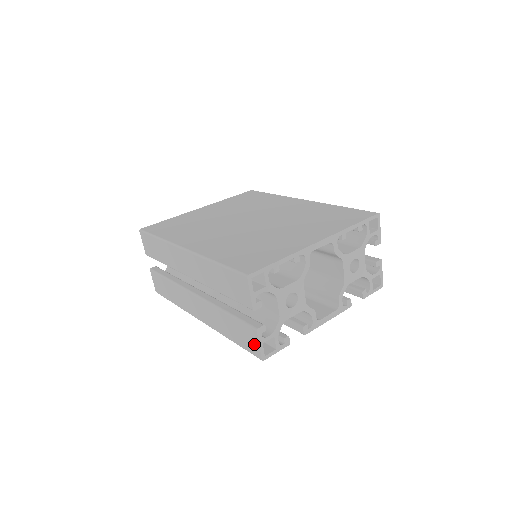
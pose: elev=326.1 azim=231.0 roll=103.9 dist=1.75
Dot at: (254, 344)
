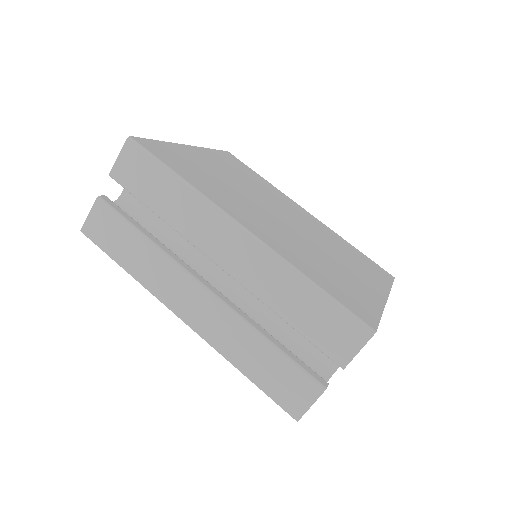
Dot at: (301, 400)
